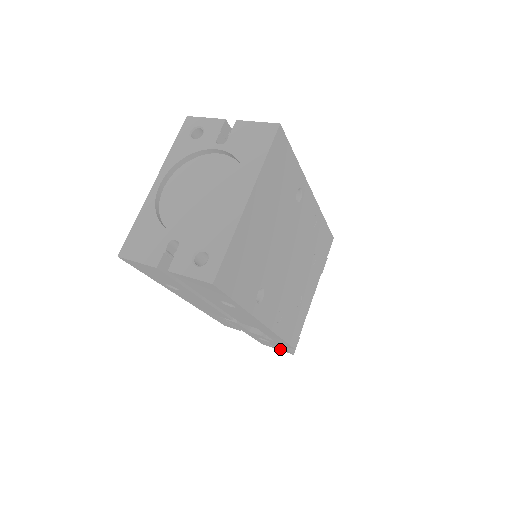
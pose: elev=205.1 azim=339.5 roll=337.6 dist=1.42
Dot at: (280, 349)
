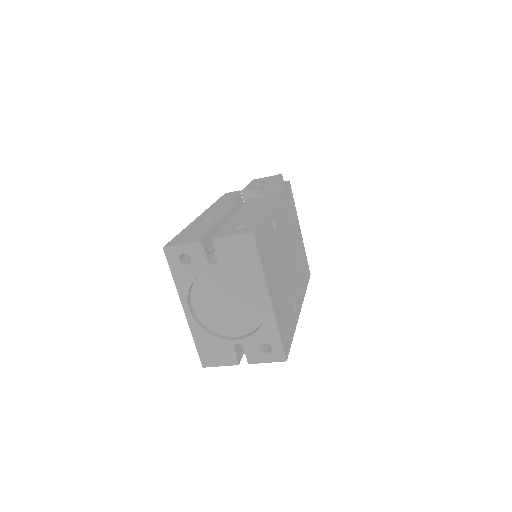
Dot at: occluded
